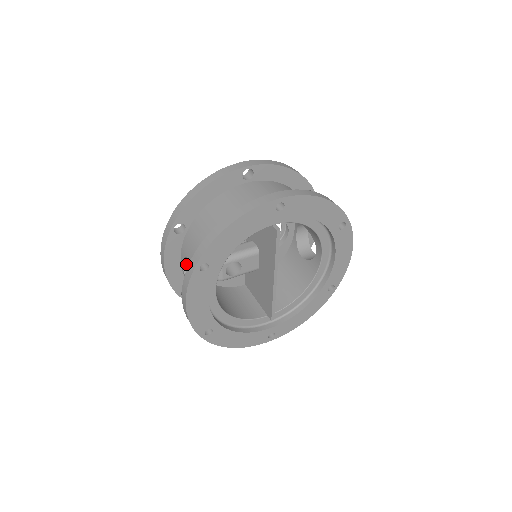
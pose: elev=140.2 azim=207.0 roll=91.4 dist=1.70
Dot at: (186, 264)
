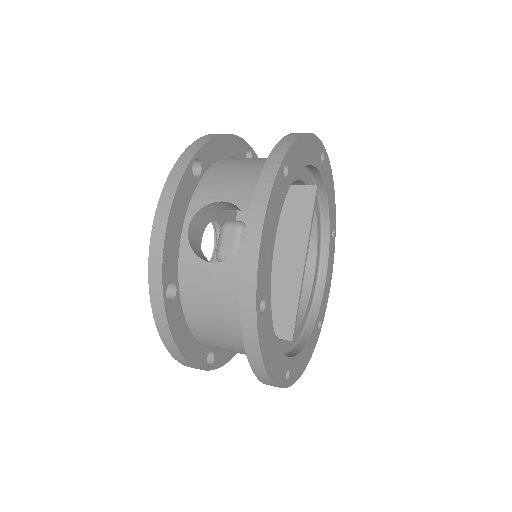
Dot at: (191, 229)
